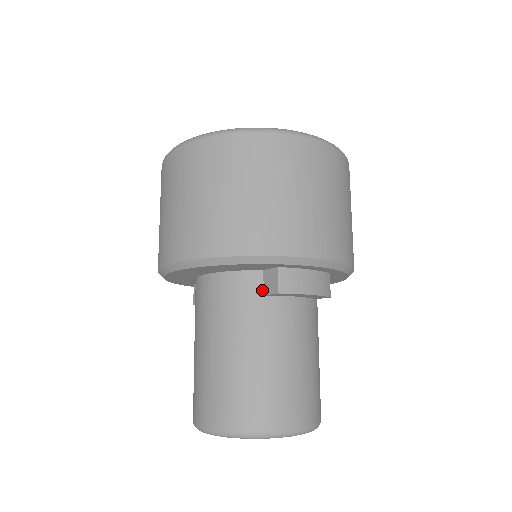
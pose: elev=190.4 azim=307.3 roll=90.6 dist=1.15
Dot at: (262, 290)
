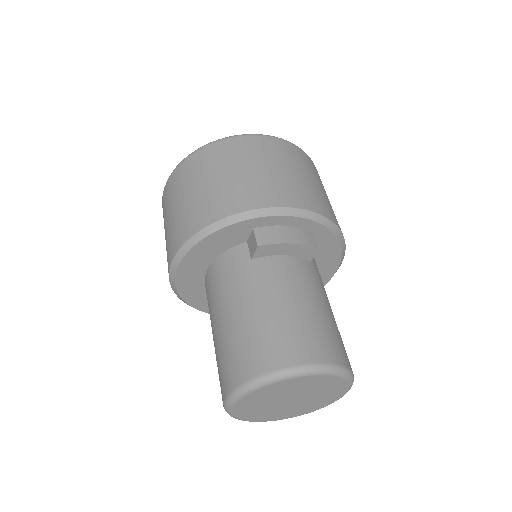
Dot at: (249, 256)
